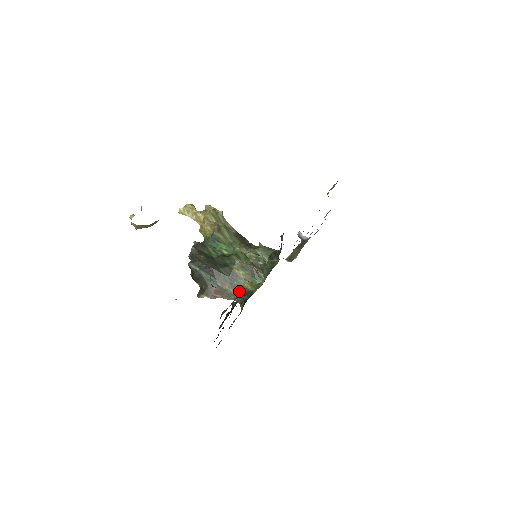
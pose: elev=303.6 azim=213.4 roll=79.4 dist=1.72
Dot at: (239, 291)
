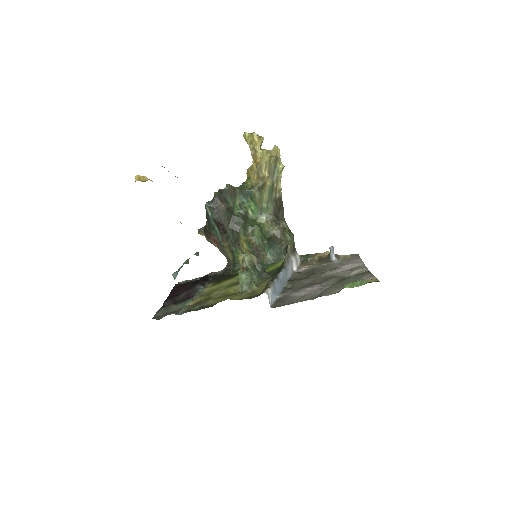
Dot at: (183, 309)
